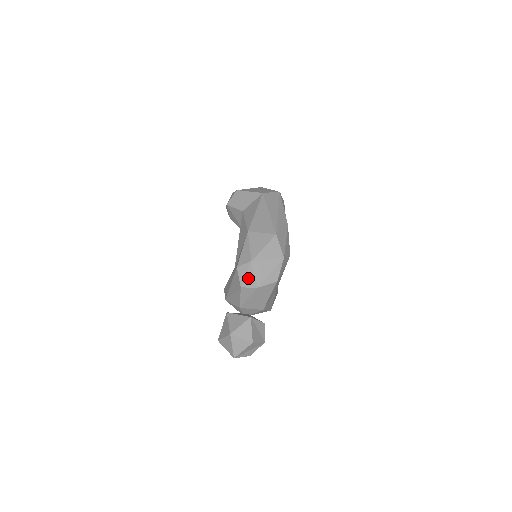
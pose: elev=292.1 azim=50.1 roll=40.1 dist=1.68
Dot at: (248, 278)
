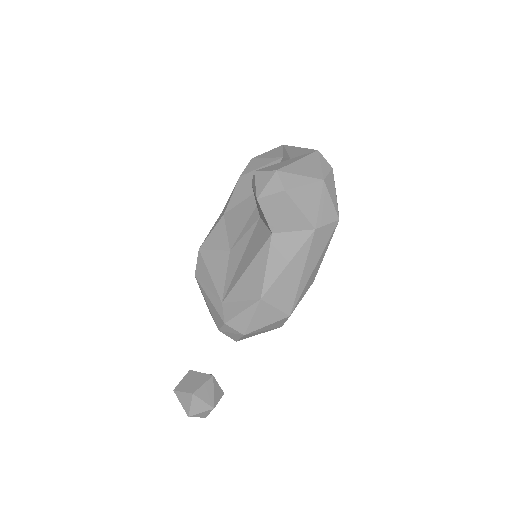
Dot at: (231, 335)
